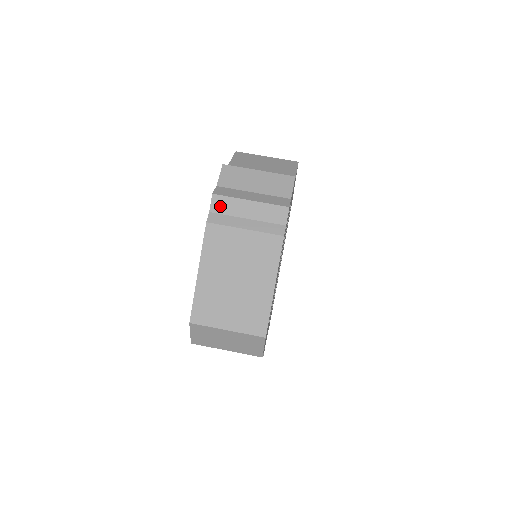
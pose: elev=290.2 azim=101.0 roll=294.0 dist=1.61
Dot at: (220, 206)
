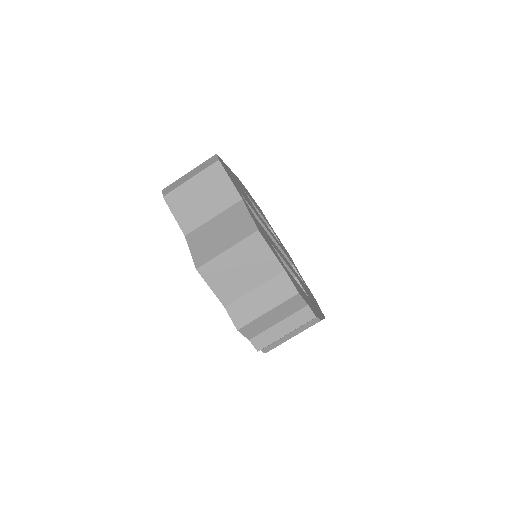
Dot at: occluded
